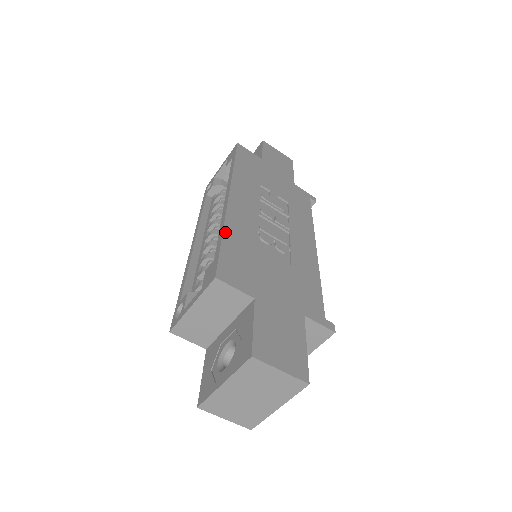
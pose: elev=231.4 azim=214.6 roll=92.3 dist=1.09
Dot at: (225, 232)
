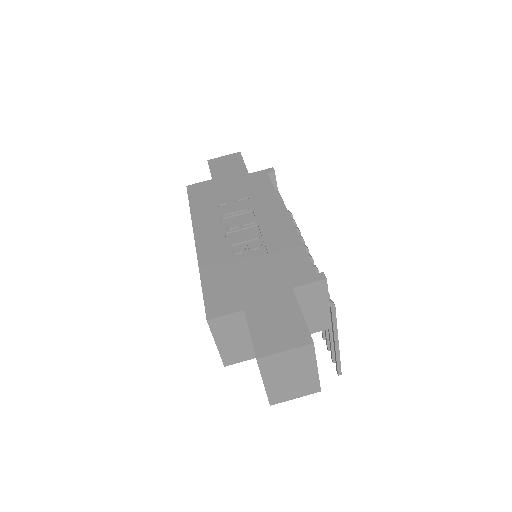
Dot at: (202, 276)
